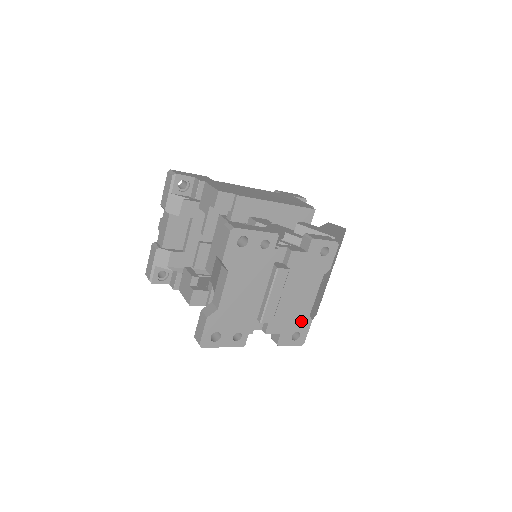
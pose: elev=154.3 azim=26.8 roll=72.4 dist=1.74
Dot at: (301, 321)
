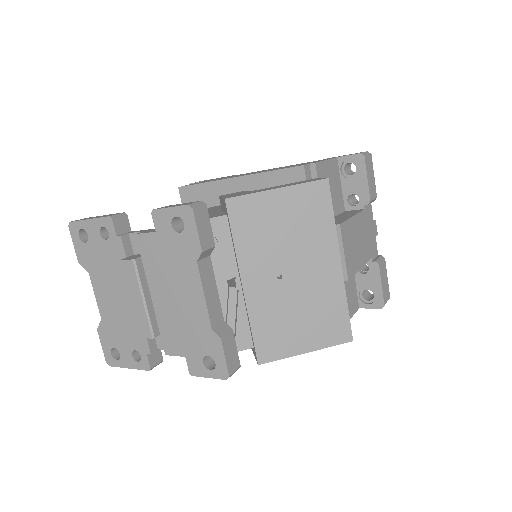
Dot at: (204, 338)
